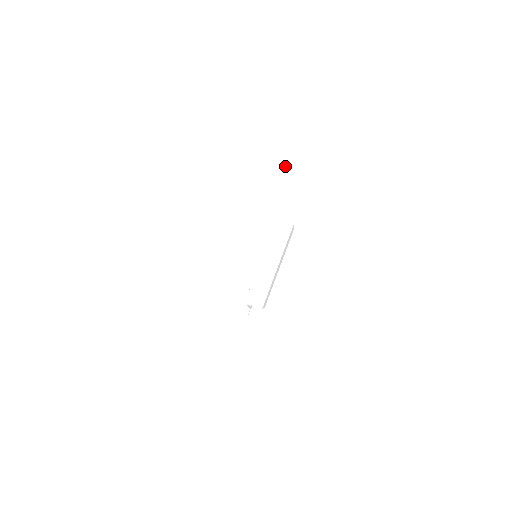
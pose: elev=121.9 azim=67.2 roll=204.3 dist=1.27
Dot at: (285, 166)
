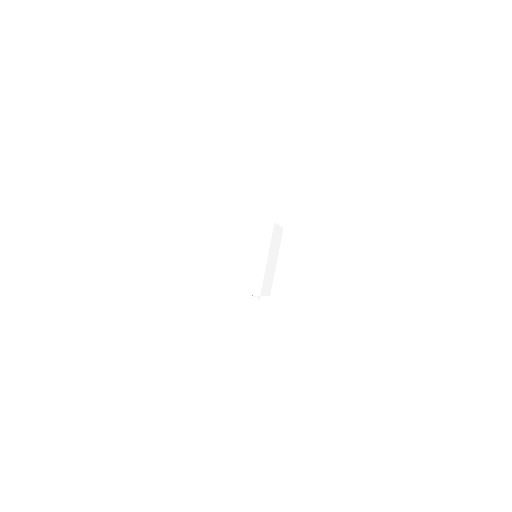
Dot at: (270, 180)
